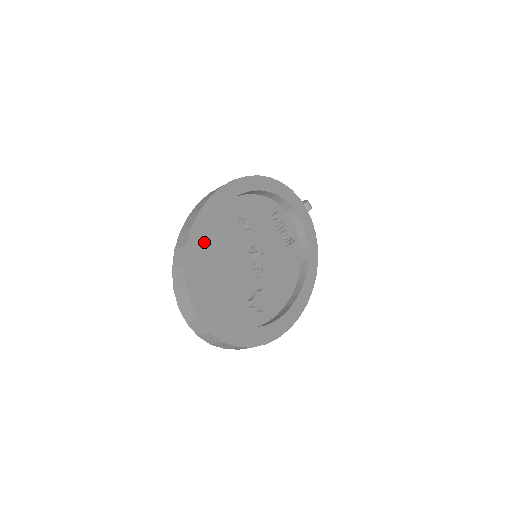
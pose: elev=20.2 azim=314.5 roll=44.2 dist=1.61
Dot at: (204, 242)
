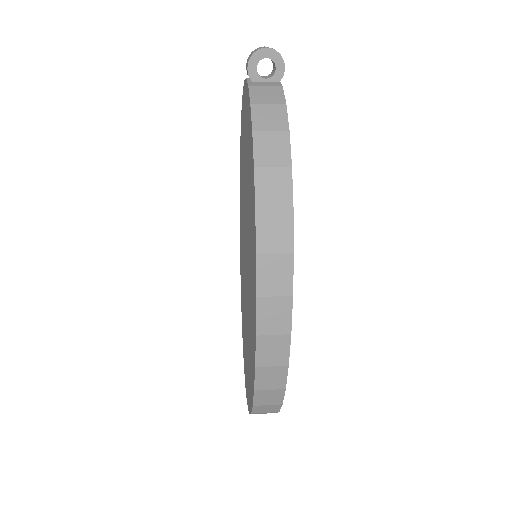
Dot at: occluded
